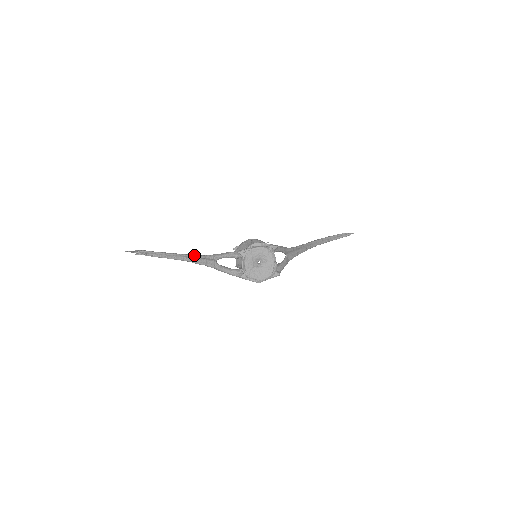
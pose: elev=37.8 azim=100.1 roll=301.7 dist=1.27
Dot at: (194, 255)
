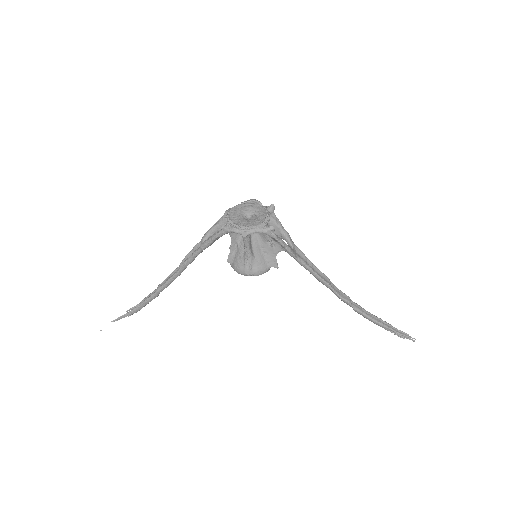
Dot at: (184, 260)
